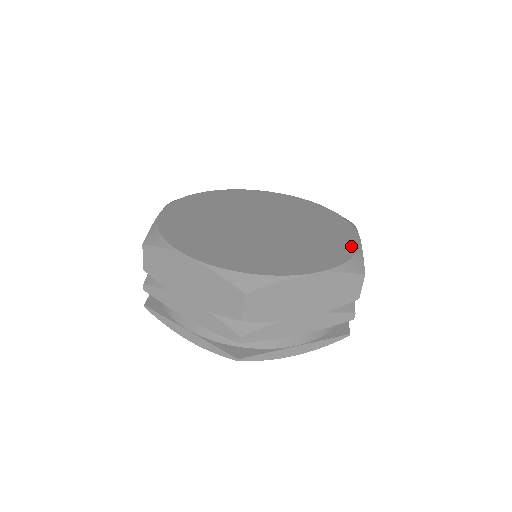
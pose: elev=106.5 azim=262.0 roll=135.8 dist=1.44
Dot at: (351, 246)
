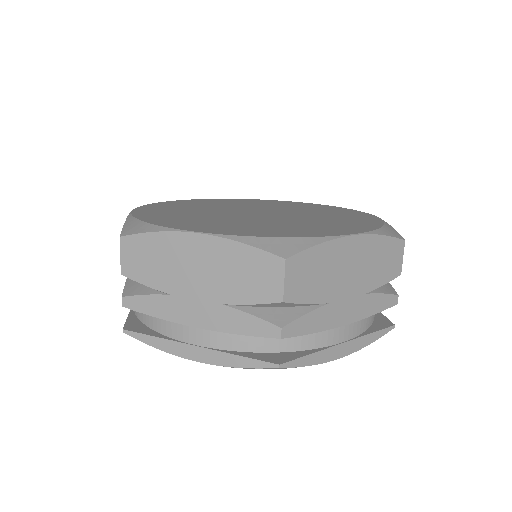
Dot at: (316, 234)
